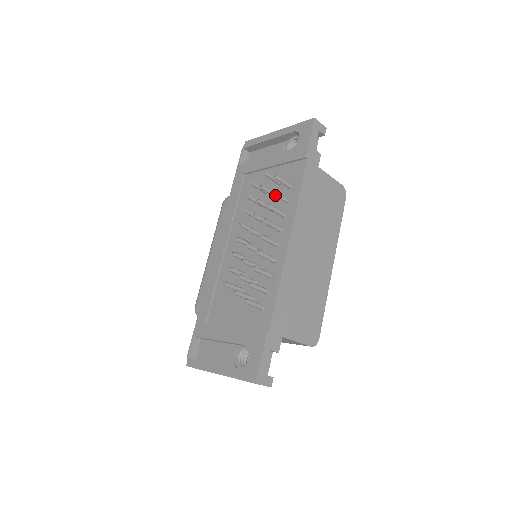
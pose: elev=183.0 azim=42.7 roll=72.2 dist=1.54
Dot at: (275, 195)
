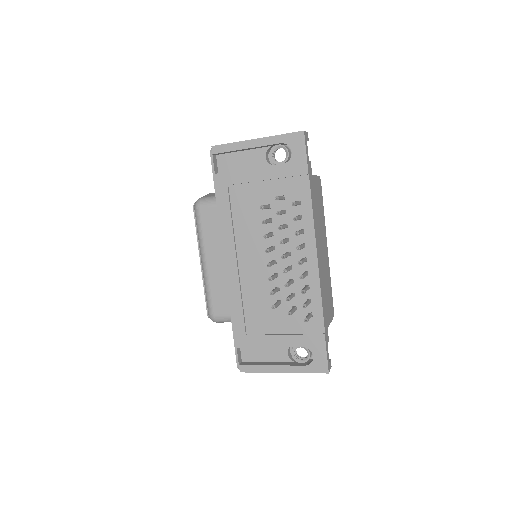
Dot at: occluded
